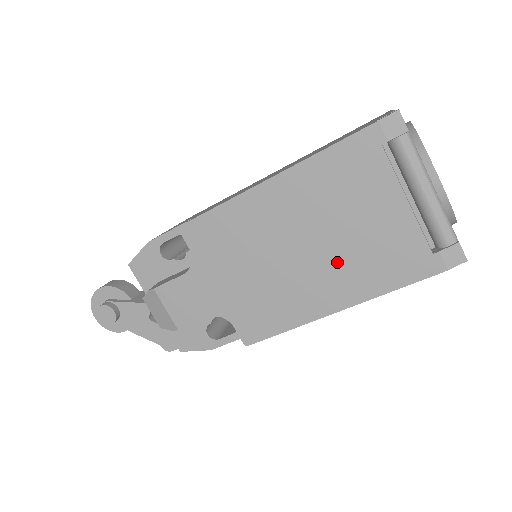
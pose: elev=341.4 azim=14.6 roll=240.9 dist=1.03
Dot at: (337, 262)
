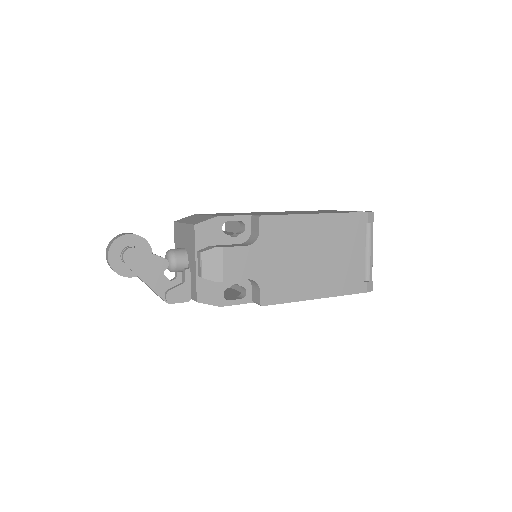
Dot at: (328, 271)
